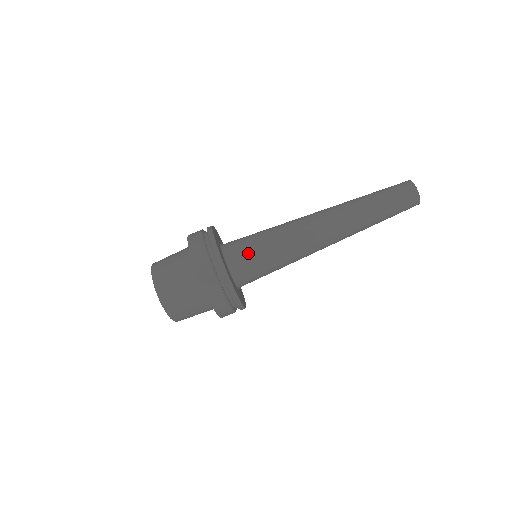
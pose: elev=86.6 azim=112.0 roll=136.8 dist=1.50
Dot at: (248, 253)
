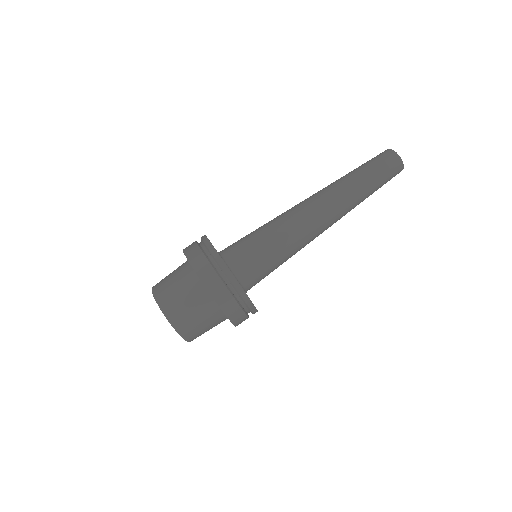
Dot at: (260, 269)
